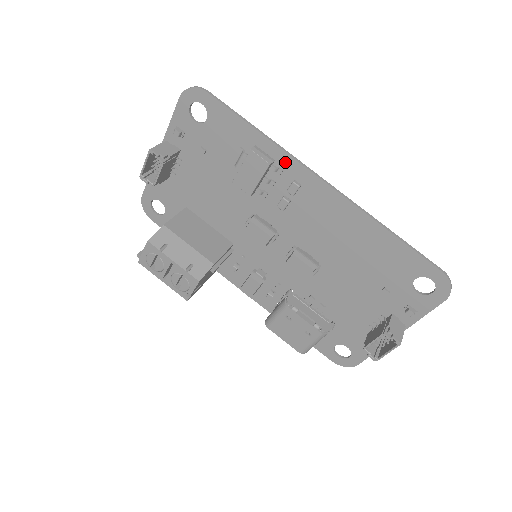
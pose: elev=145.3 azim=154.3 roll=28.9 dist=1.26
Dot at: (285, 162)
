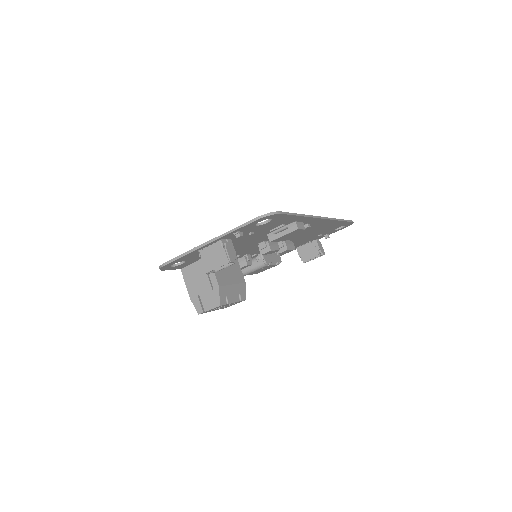
Dot at: (308, 220)
